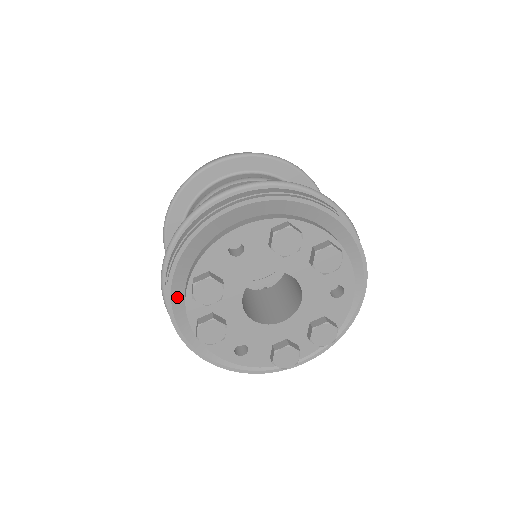
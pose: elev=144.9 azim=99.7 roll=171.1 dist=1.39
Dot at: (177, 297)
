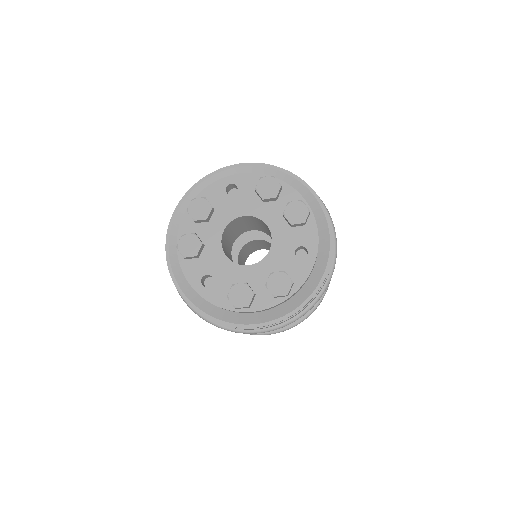
Dot at: (178, 223)
